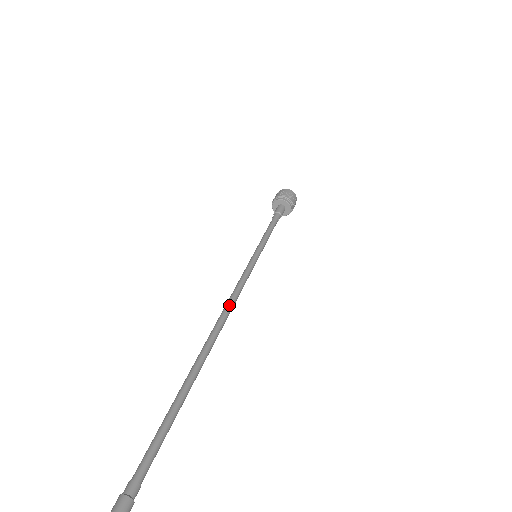
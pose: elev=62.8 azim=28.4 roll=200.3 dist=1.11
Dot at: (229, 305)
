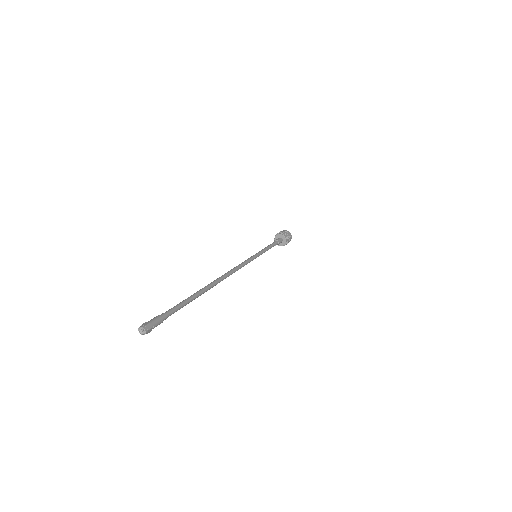
Dot at: (232, 269)
